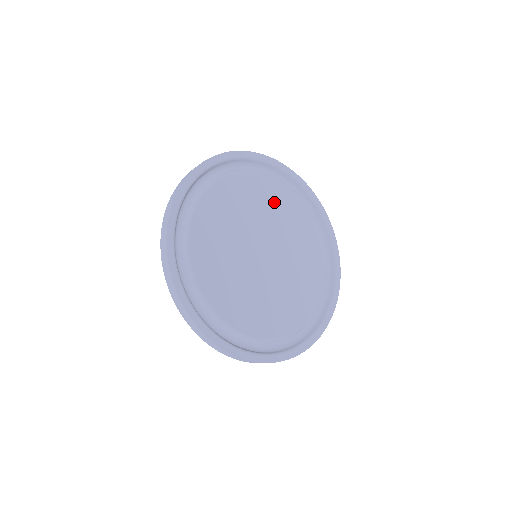
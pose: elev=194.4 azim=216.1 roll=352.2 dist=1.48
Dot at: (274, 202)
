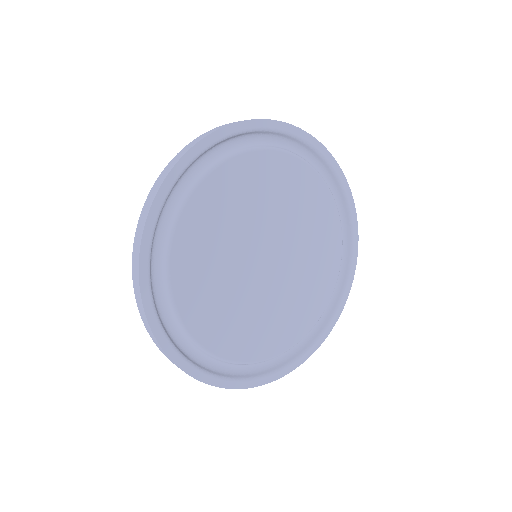
Dot at: (310, 210)
